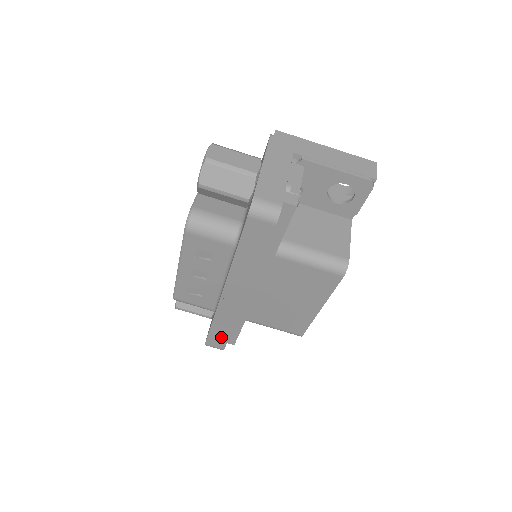
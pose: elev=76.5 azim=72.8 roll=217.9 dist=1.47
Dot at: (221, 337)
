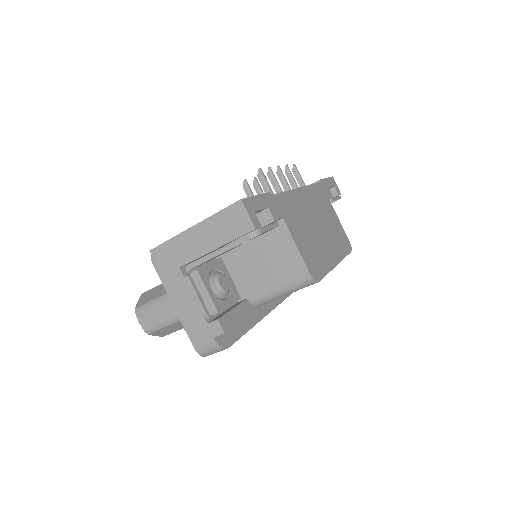
Dot at: occluded
